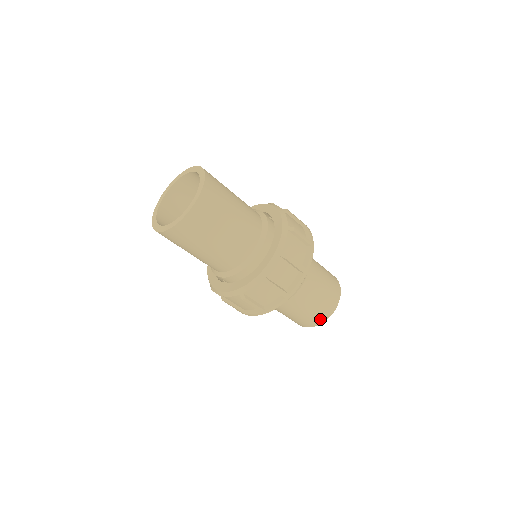
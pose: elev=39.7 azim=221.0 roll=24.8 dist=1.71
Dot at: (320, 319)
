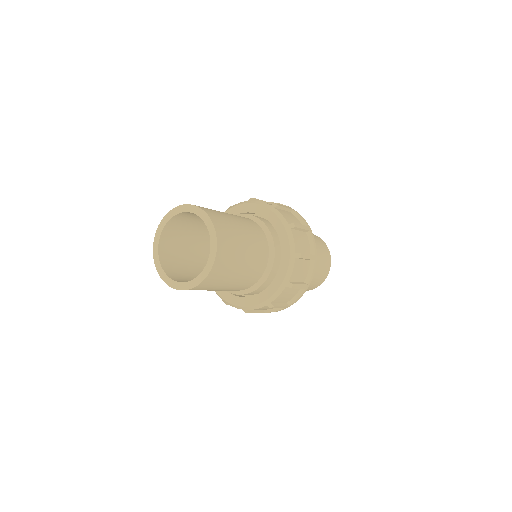
Dot at: (321, 281)
